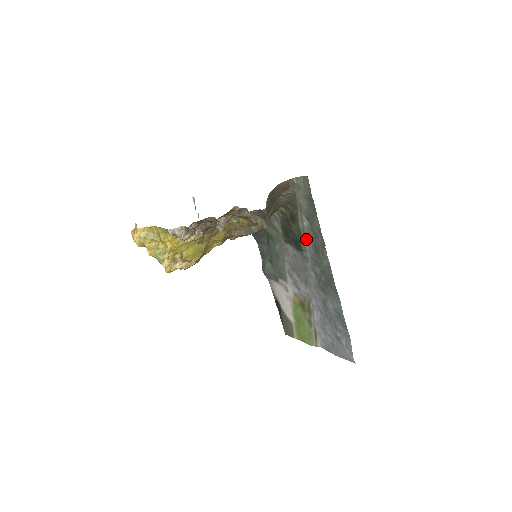
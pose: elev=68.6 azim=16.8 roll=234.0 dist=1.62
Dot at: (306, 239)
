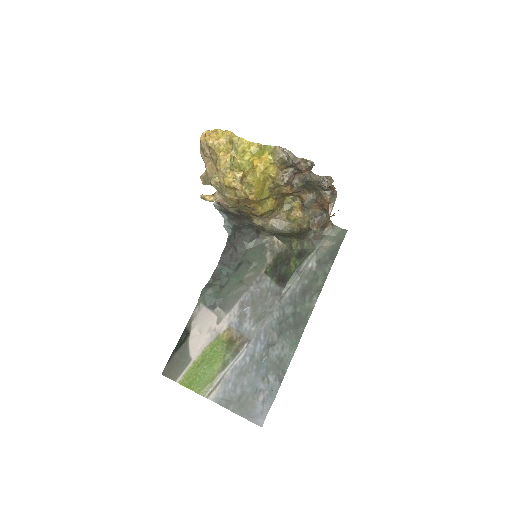
Dot at: (299, 278)
